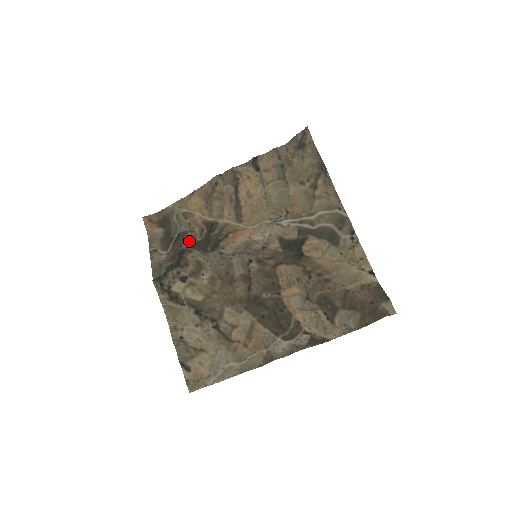
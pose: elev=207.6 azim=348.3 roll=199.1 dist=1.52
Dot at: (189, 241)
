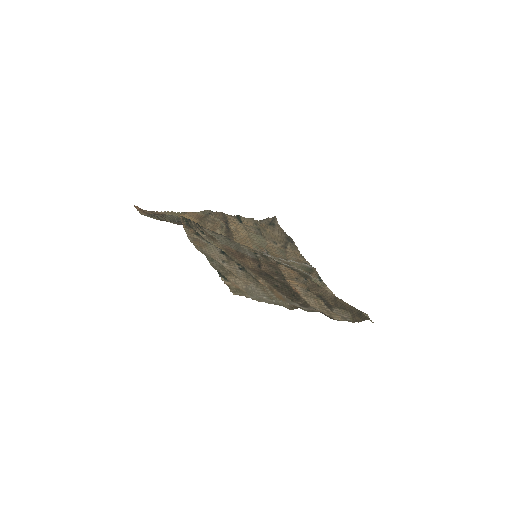
Dot at: occluded
